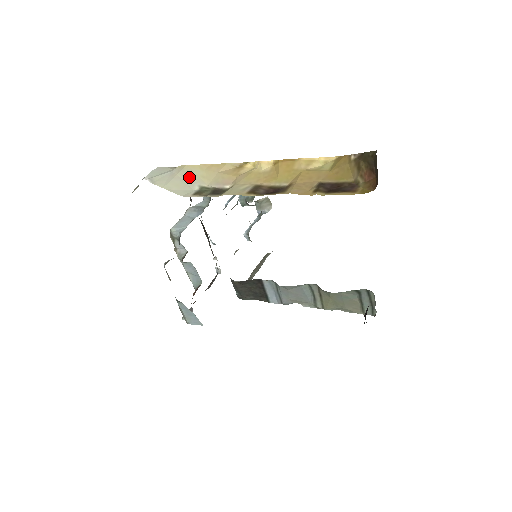
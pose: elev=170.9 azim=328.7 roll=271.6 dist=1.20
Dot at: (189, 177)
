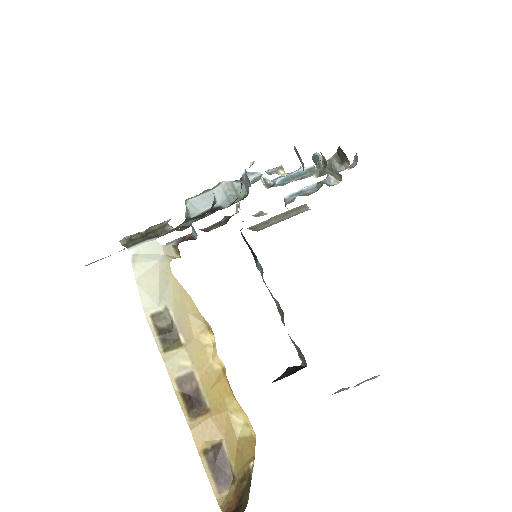
Dot at: (165, 289)
